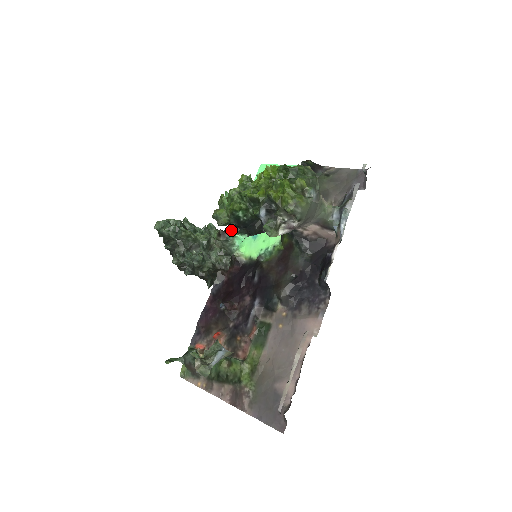
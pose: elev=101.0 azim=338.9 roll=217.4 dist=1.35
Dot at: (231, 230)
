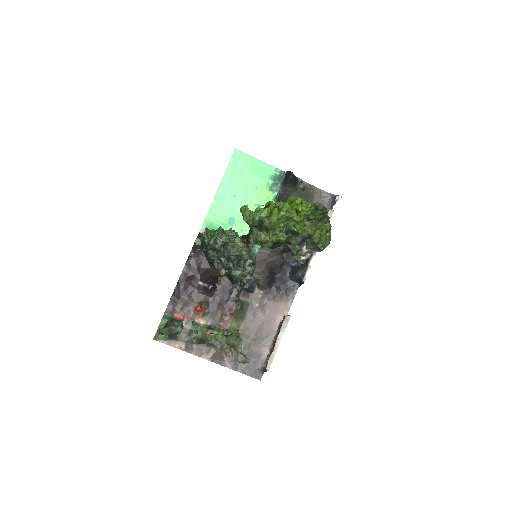
Dot at: (255, 242)
